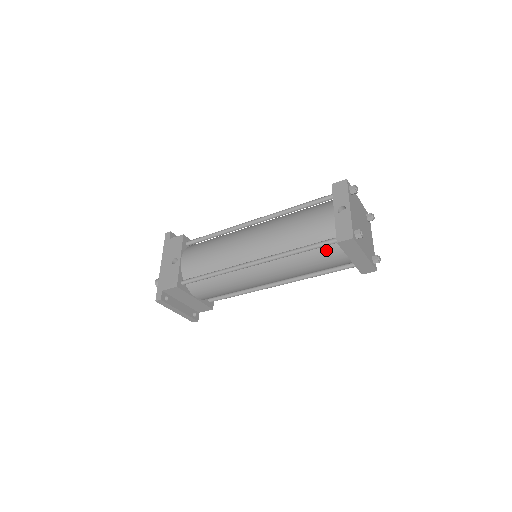
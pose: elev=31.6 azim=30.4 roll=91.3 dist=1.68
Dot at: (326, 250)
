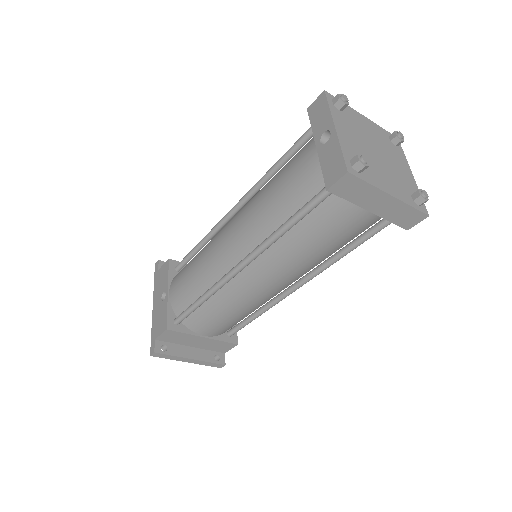
Dot at: (325, 210)
